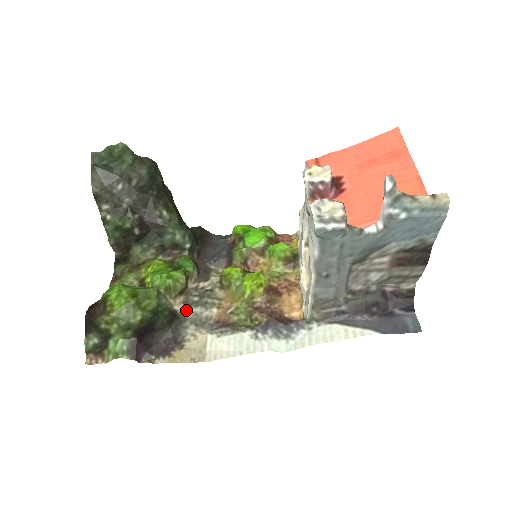
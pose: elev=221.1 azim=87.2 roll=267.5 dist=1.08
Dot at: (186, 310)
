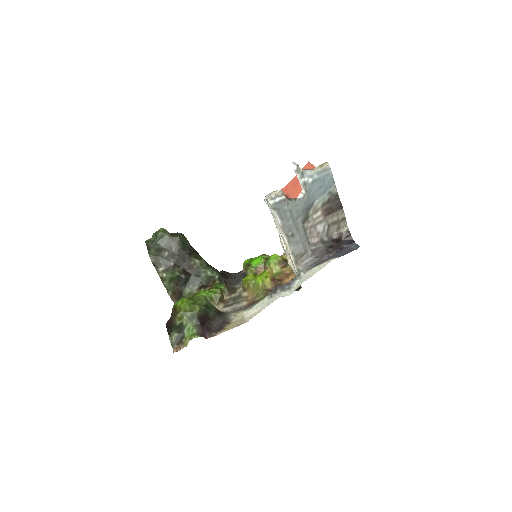
Dot at: (227, 309)
